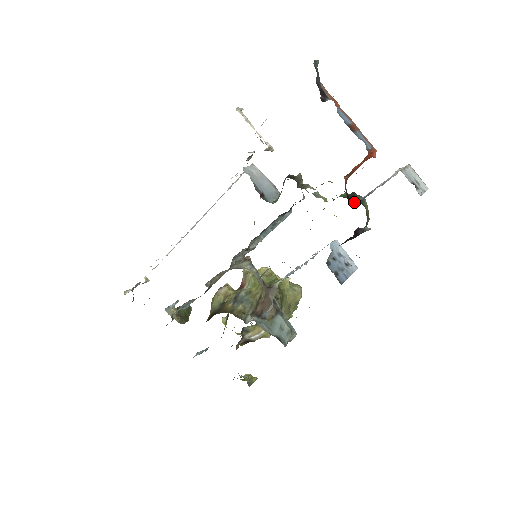
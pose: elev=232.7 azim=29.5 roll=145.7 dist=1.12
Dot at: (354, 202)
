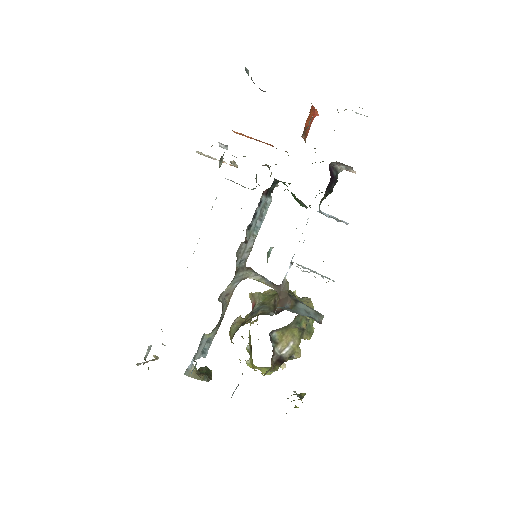
Dot at: occluded
